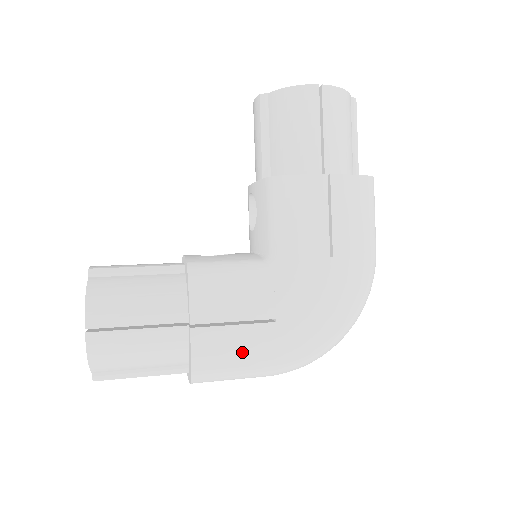
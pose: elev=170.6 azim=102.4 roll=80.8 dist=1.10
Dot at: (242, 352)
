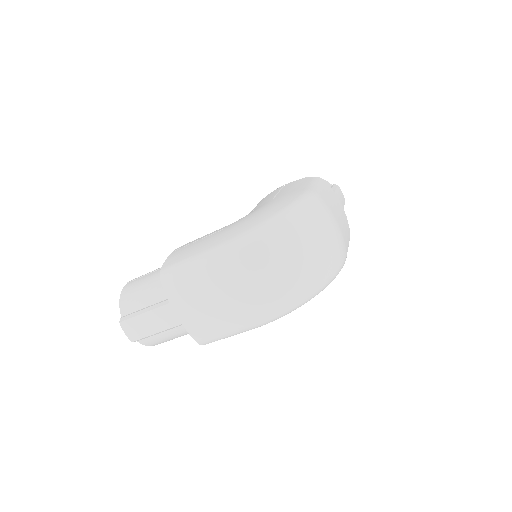
Dot at: (194, 249)
